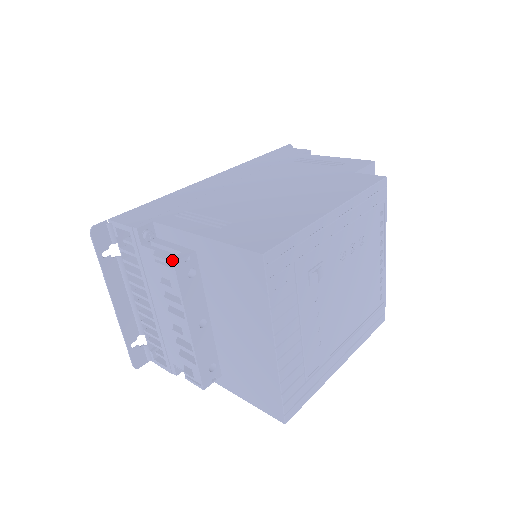
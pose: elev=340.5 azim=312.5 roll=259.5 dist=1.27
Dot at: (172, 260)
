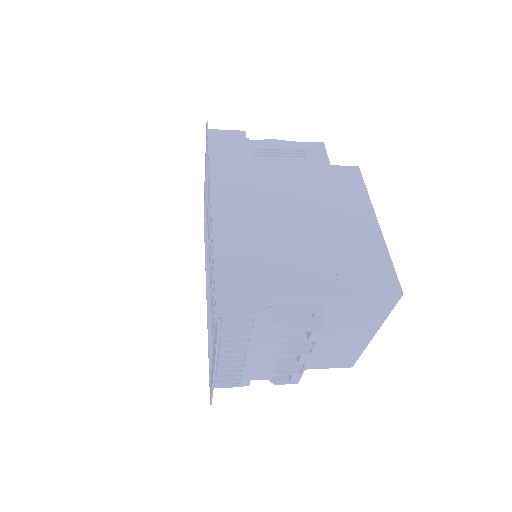
Dot at: (321, 325)
